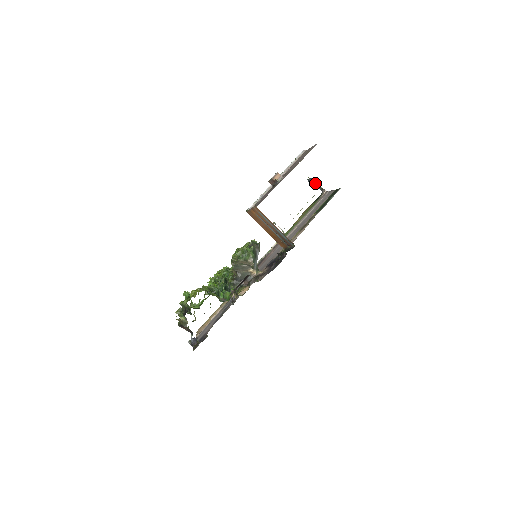
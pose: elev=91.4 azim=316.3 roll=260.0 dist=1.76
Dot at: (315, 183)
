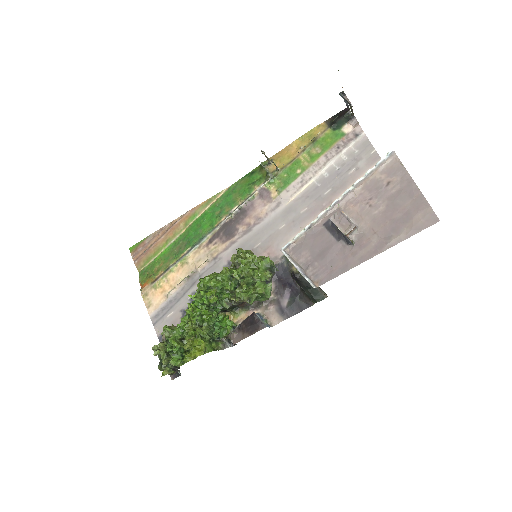
Dot at: occluded
